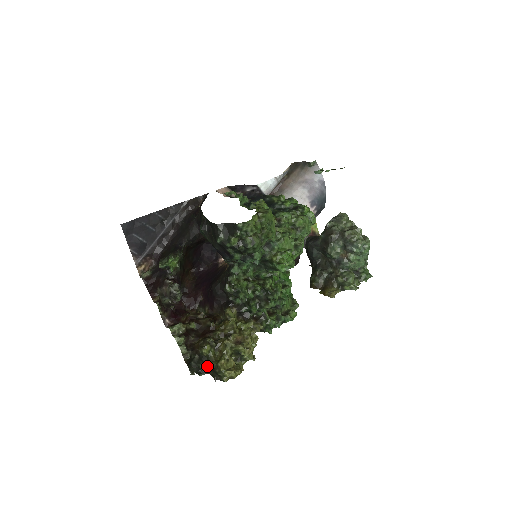
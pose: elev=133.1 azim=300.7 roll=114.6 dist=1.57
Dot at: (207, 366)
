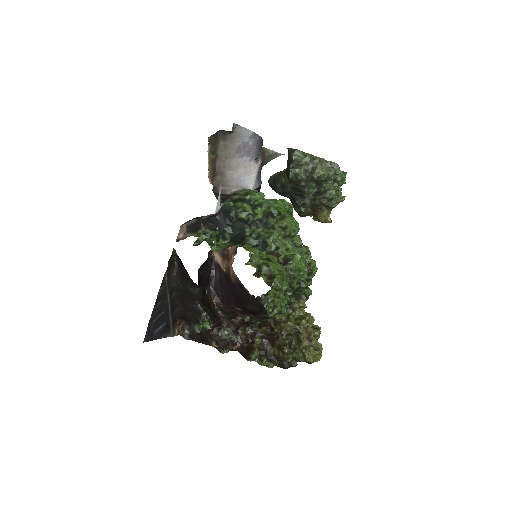
Dot at: occluded
